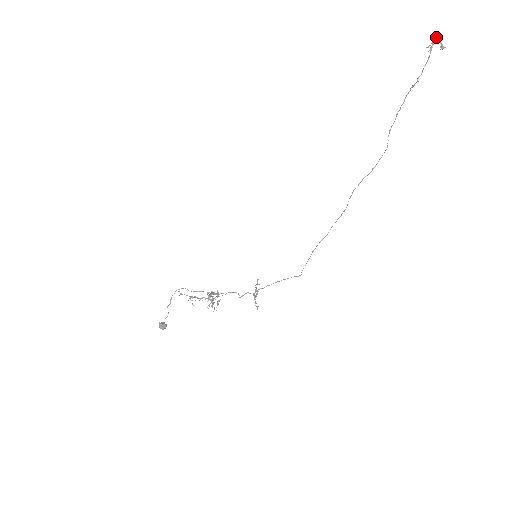
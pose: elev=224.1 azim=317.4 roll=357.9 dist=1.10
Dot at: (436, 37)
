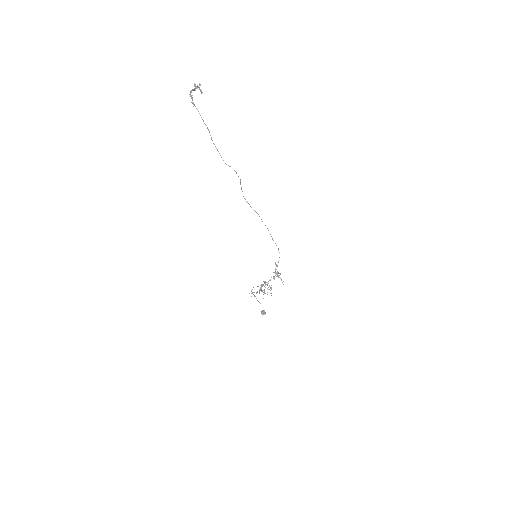
Dot at: (190, 95)
